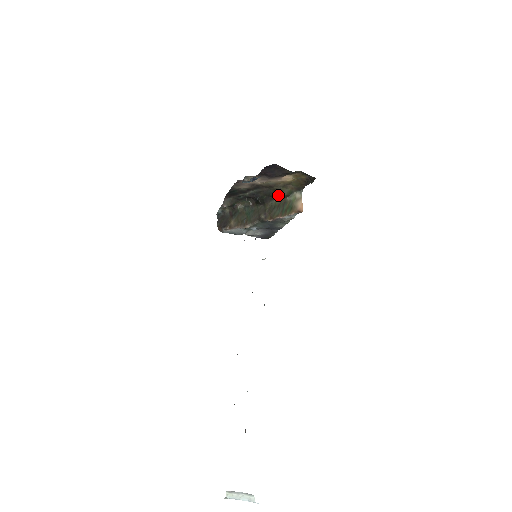
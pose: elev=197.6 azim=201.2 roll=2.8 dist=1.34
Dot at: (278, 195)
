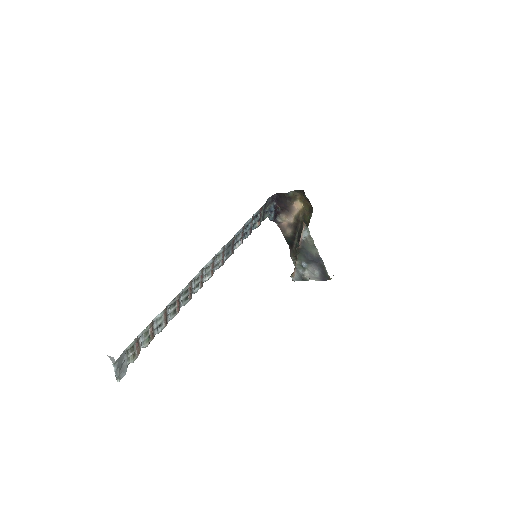
Dot at: occluded
